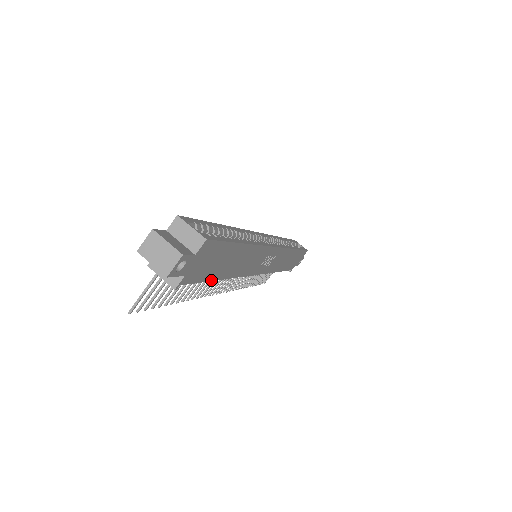
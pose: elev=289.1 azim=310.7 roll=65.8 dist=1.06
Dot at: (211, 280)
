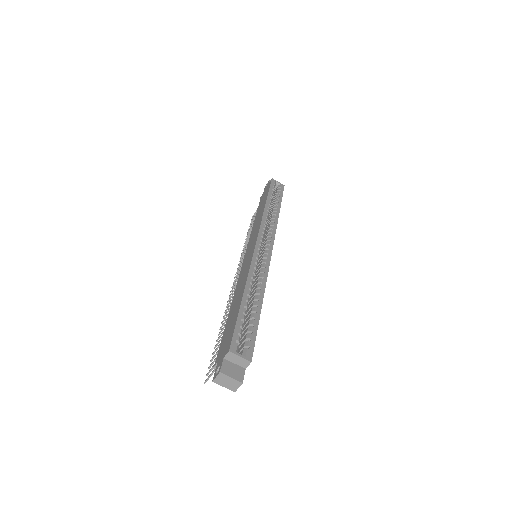
Dot at: occluded
